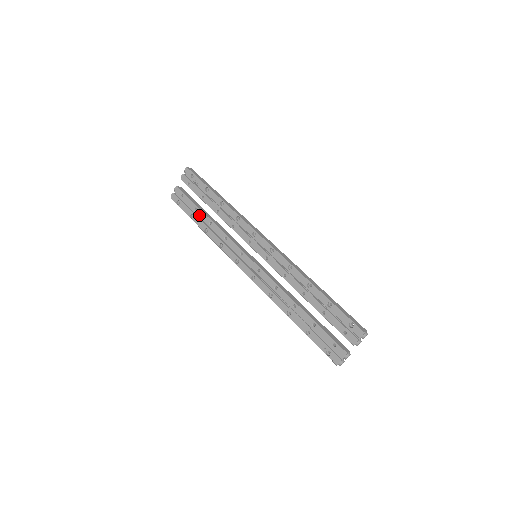
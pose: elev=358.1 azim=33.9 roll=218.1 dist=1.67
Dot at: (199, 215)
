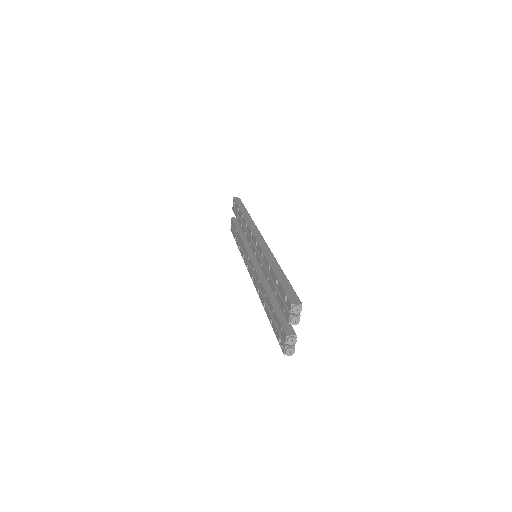
Dot at: (237, 235)
